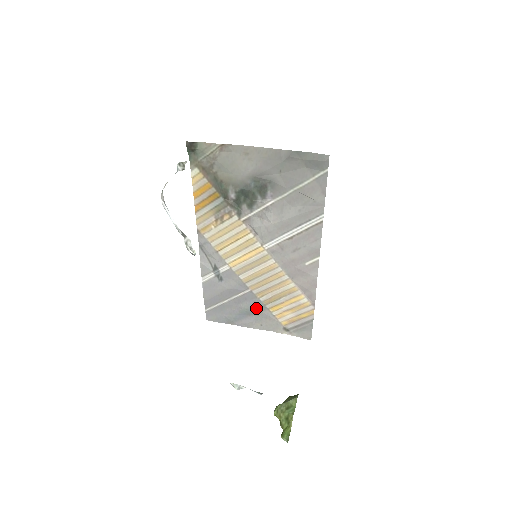
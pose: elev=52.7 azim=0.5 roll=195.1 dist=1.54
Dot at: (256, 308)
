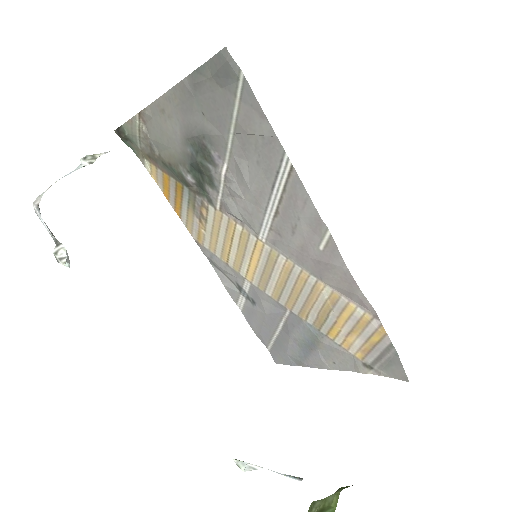
Dot at: (311, 337)
